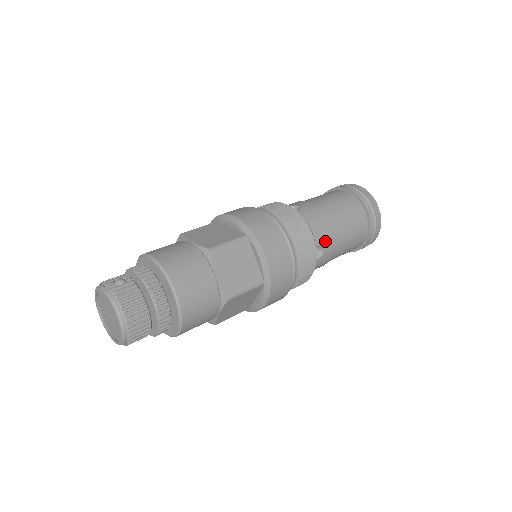
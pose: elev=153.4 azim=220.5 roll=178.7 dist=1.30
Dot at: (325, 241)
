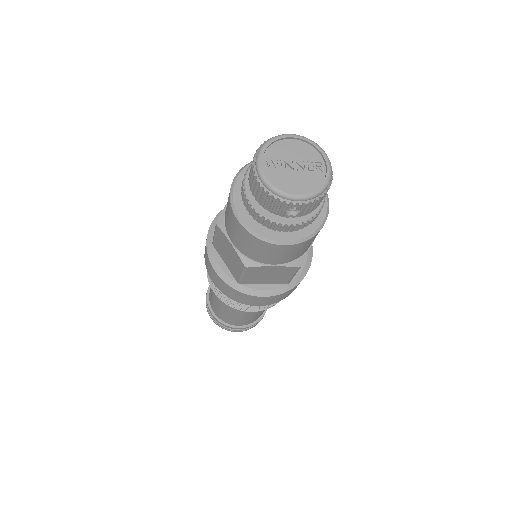
Dot at: occluded
